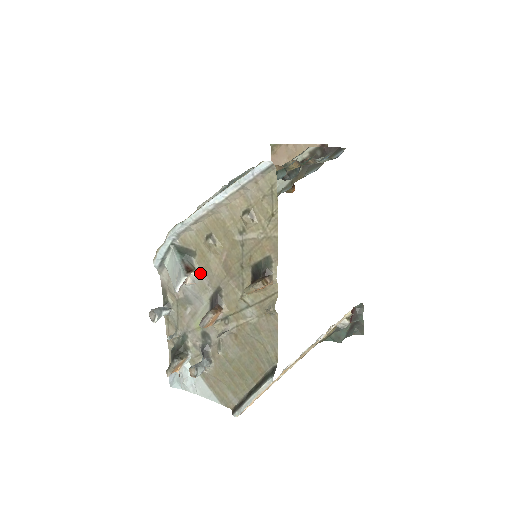
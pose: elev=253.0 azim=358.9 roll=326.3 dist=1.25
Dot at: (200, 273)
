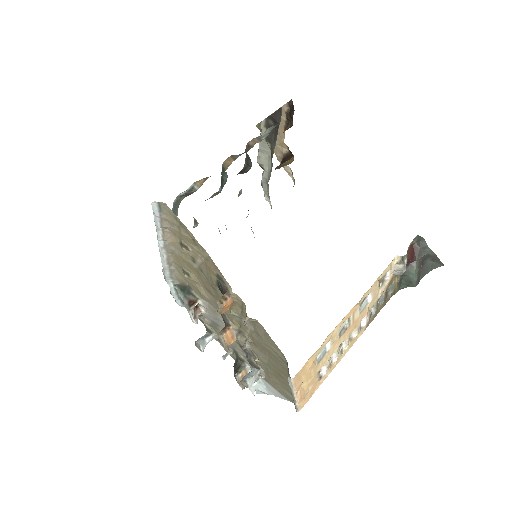
Dot at: (203, 301)
